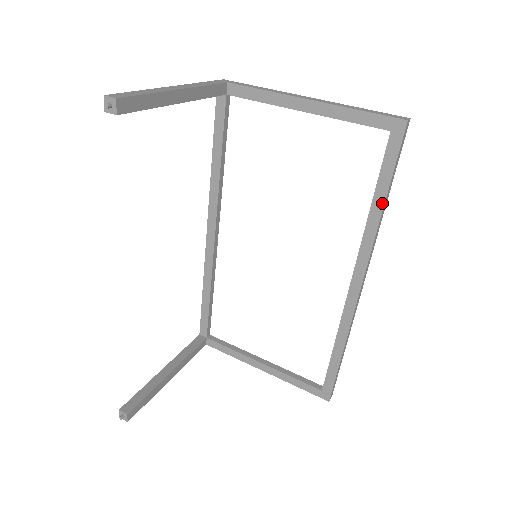
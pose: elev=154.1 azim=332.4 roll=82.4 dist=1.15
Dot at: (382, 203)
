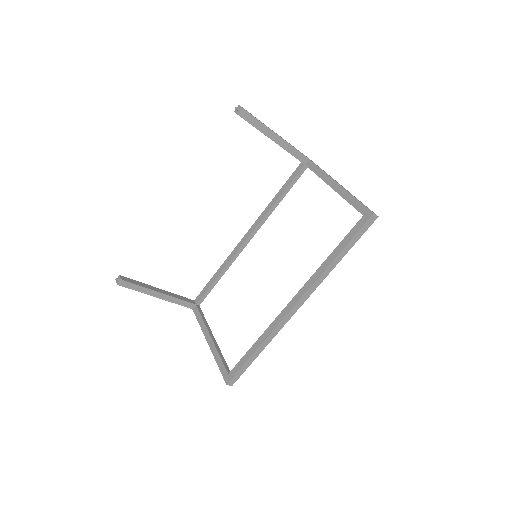
Dot at: (336, 255)
